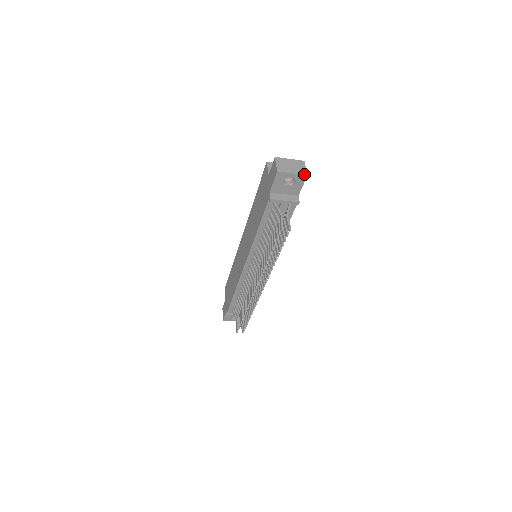
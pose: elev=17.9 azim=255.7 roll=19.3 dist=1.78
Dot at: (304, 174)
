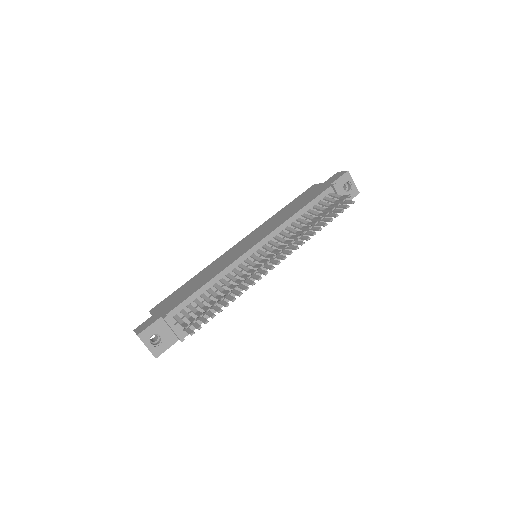
Dot at: occluded
